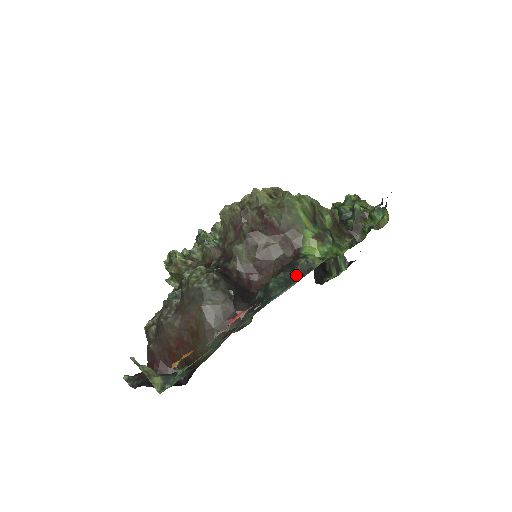
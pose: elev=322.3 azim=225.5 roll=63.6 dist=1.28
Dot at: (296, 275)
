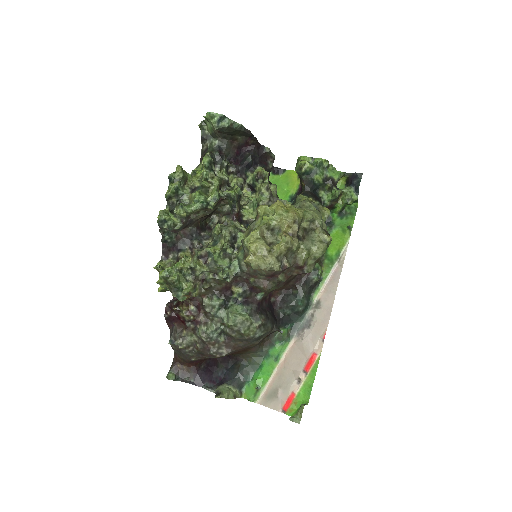
Dot at: (311, 290)
